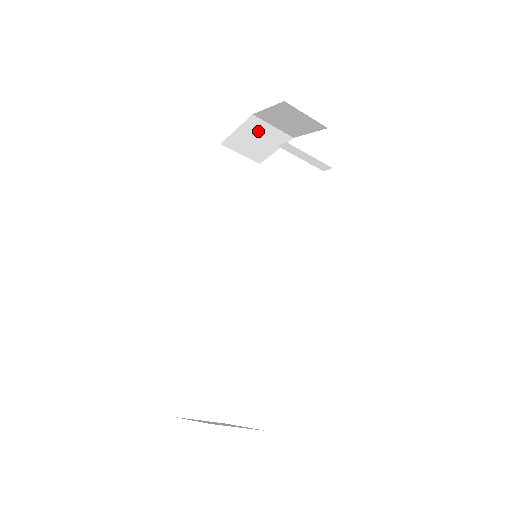
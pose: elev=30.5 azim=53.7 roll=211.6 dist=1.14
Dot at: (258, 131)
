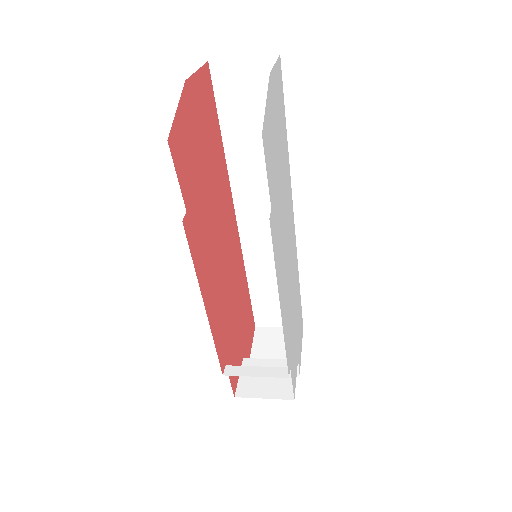
Dot at: occluded
